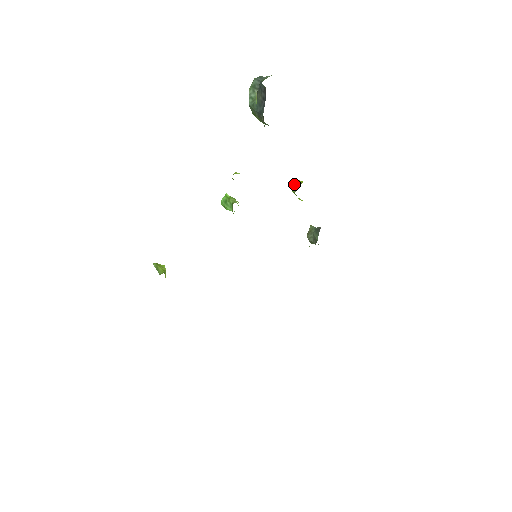
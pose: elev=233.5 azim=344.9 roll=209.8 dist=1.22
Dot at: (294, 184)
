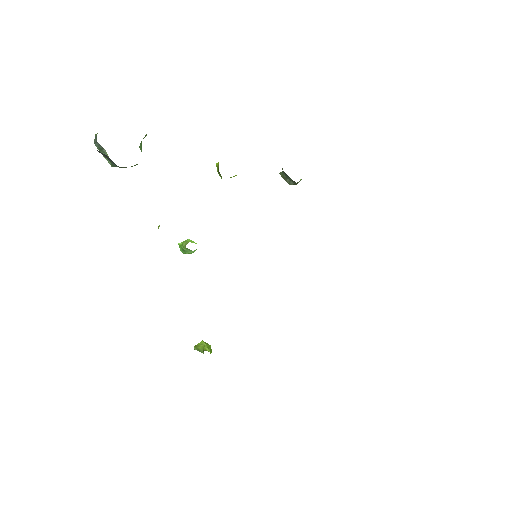
Dot at: (217, 171)
